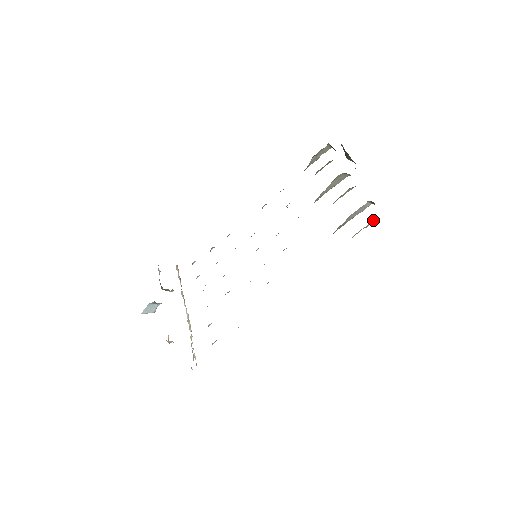
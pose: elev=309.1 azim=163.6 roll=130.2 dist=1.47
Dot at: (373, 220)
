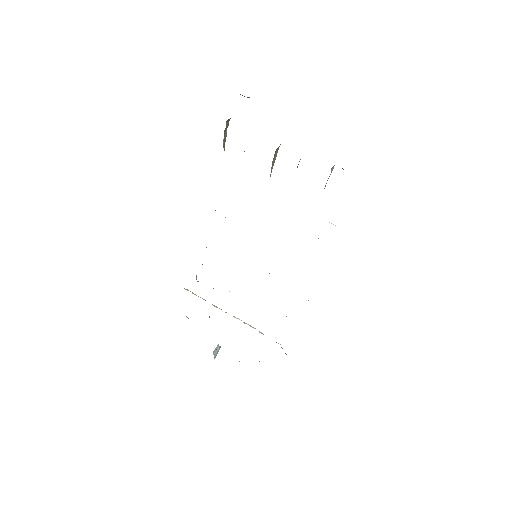
Dot at: occluded
